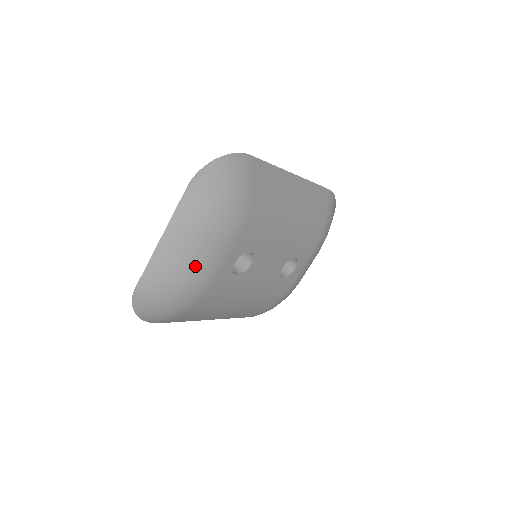
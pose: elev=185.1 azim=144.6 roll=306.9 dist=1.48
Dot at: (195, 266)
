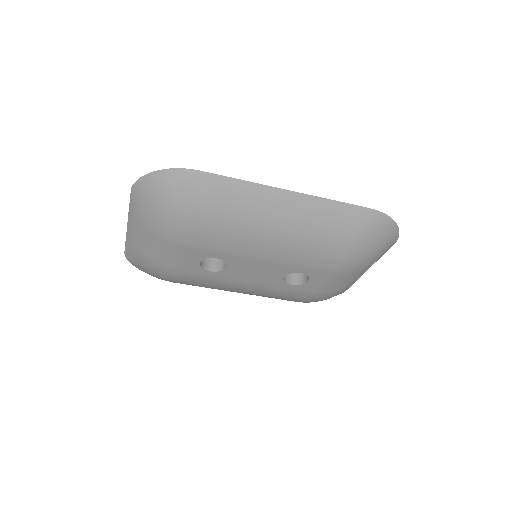
Dot at: (155, 255)
